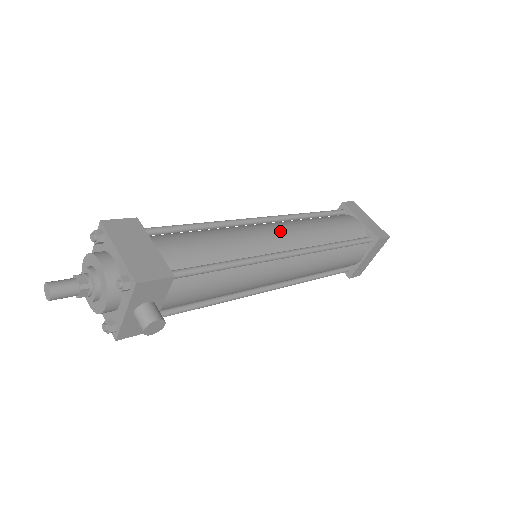
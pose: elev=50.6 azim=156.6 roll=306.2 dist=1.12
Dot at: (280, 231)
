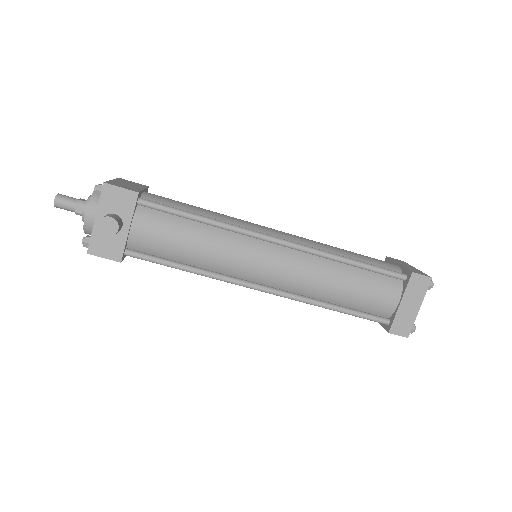
Dot at: (280, 231)
